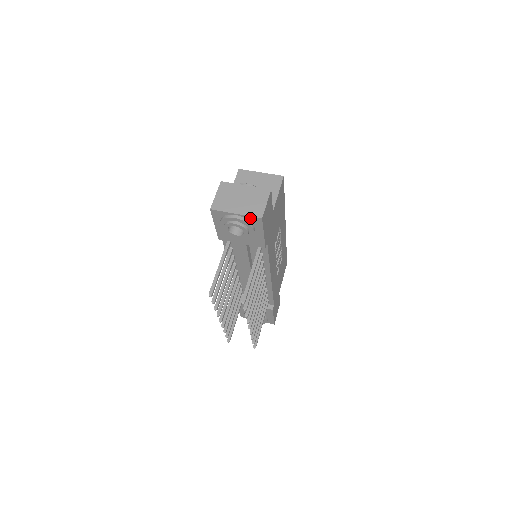
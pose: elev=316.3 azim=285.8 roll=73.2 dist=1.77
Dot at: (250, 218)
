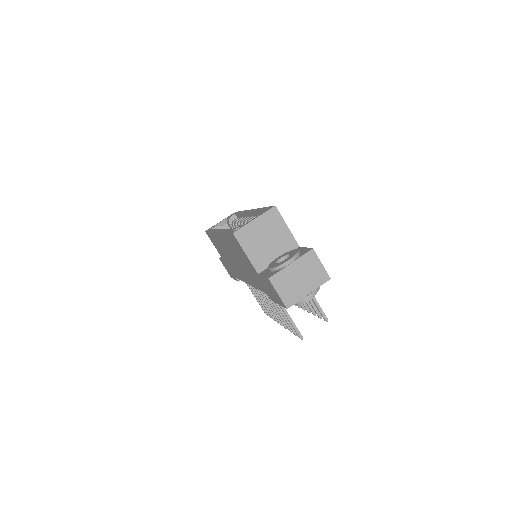
Dot at: (319, 285)
